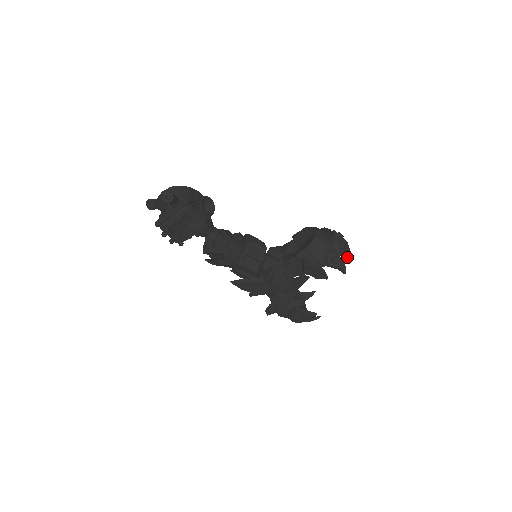
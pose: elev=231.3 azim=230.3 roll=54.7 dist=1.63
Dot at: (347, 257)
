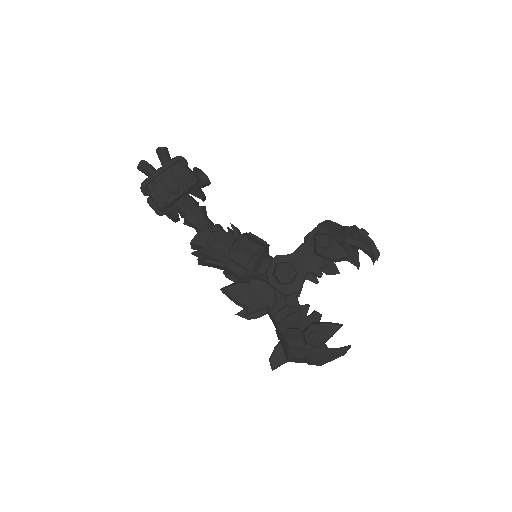
Dot at: occluded
